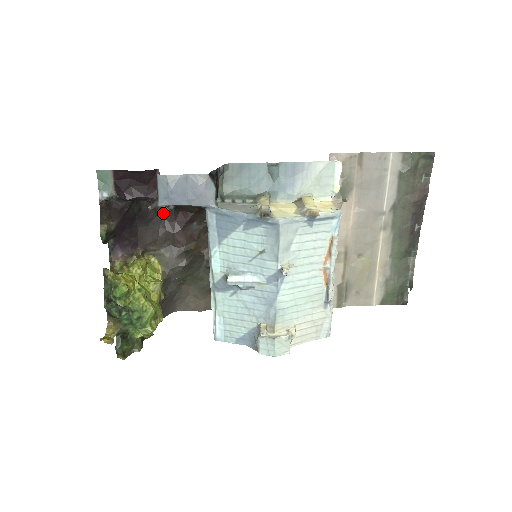
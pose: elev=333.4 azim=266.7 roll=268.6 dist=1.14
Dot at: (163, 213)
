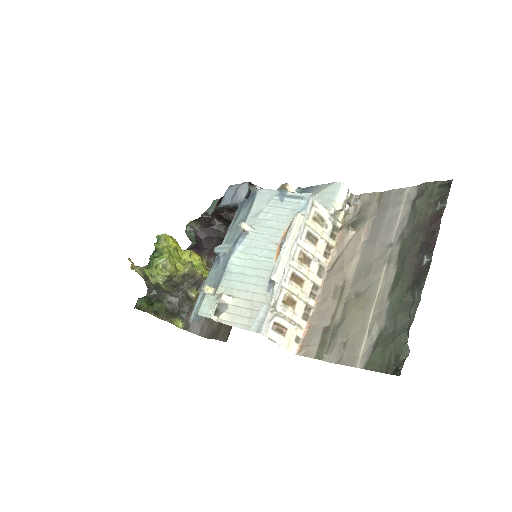
Dot at: occluded
